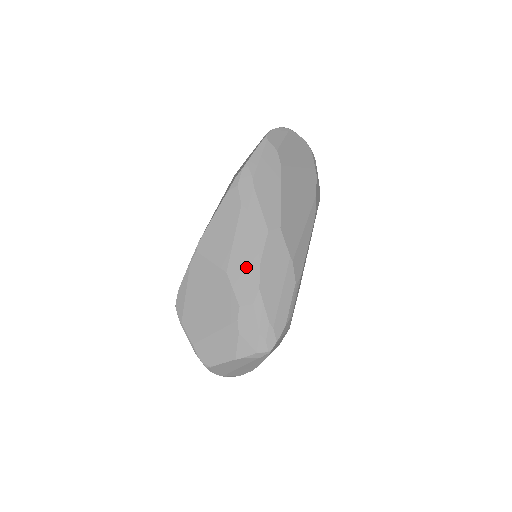
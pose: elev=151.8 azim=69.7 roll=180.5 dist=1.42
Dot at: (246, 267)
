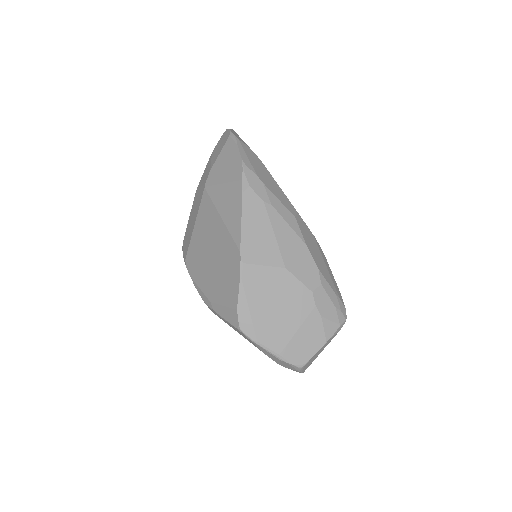
Dot at: (298, 255)
